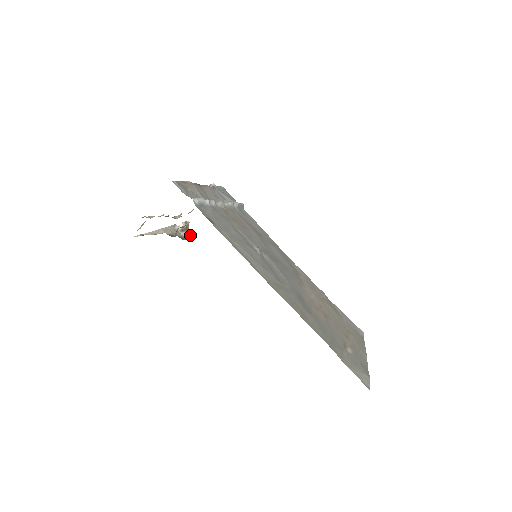
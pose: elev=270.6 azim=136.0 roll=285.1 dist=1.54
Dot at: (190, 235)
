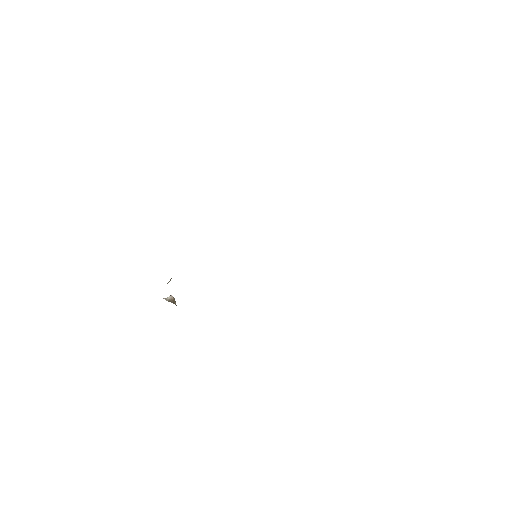
Dot at: occluded
